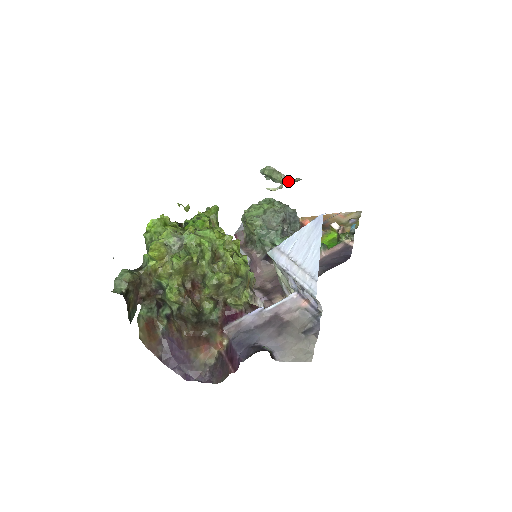
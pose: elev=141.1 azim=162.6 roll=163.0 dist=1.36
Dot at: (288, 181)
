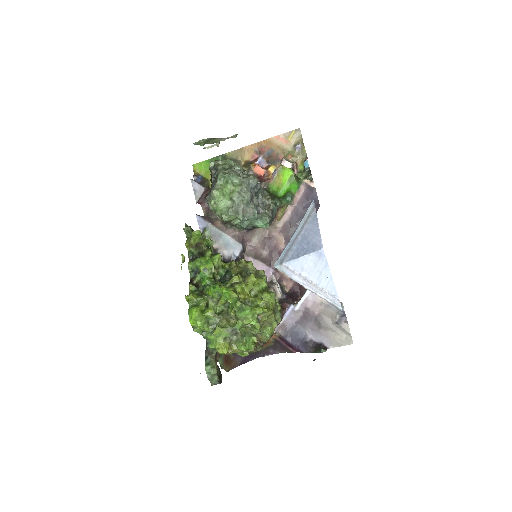
Dot at: occluded
